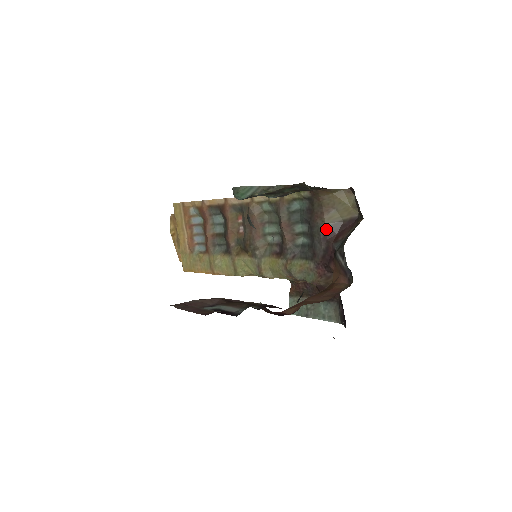
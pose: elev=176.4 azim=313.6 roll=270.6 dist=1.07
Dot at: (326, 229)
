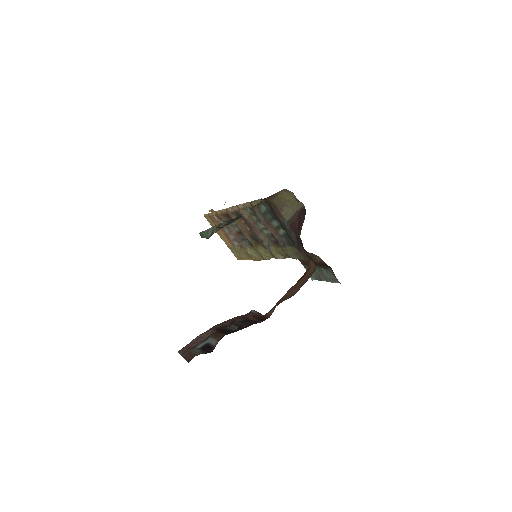
Dot at: (288, 223)
